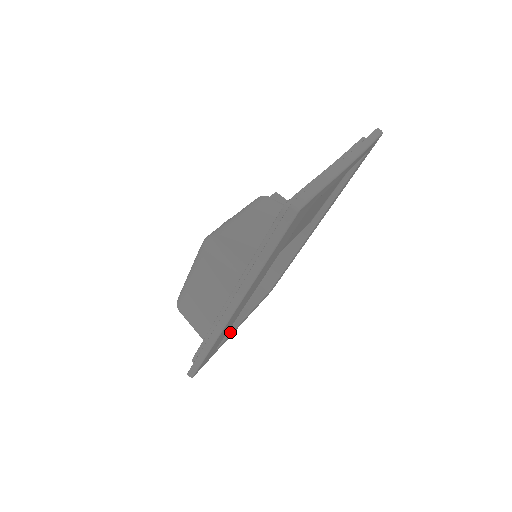
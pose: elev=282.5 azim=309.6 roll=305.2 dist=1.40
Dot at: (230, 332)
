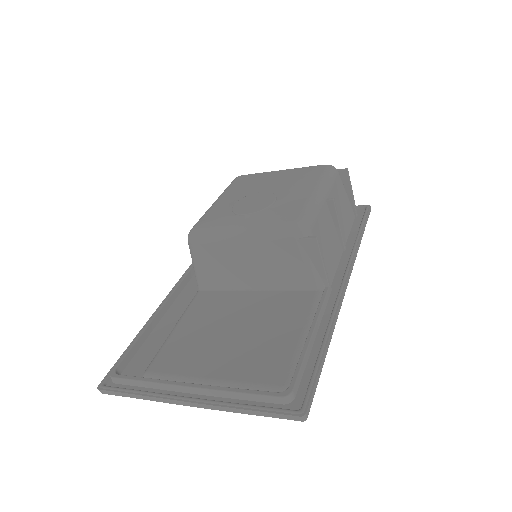
Dot at: occluded
